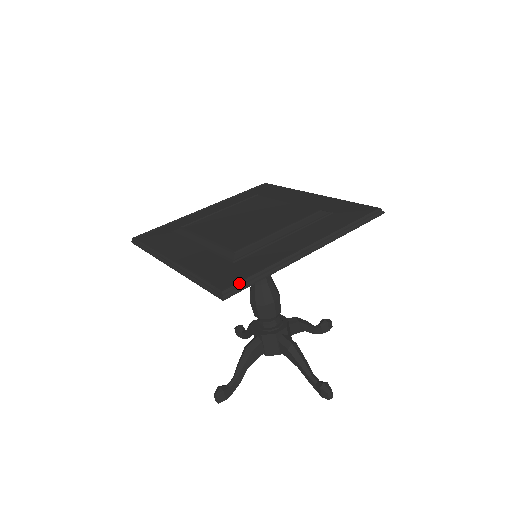
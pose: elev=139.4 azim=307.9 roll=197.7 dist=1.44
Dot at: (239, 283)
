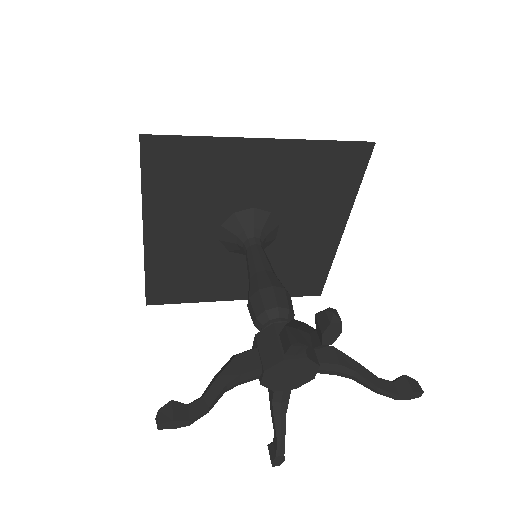
Dot at: (165, 136)
